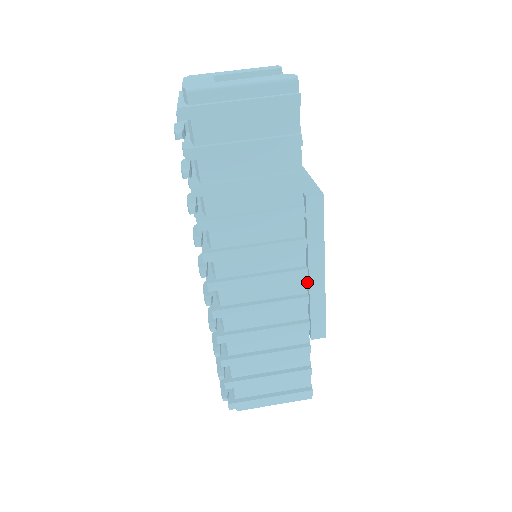
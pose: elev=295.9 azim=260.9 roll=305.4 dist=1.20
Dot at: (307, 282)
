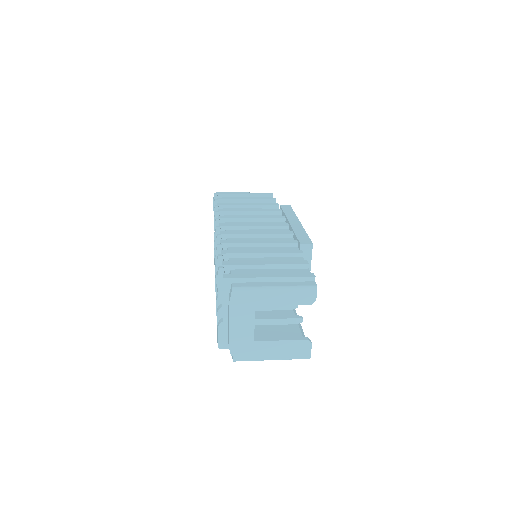
Dot at: (290, 230)
